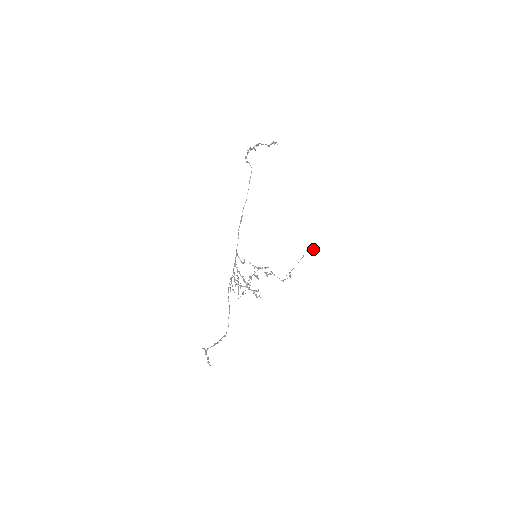
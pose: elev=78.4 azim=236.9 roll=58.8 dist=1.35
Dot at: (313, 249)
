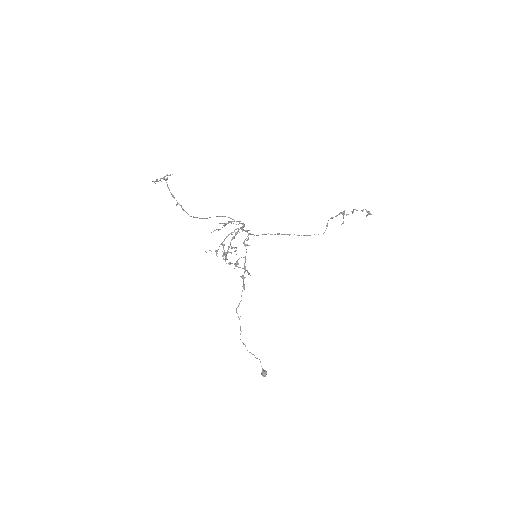
Dot at: (266, 371)
